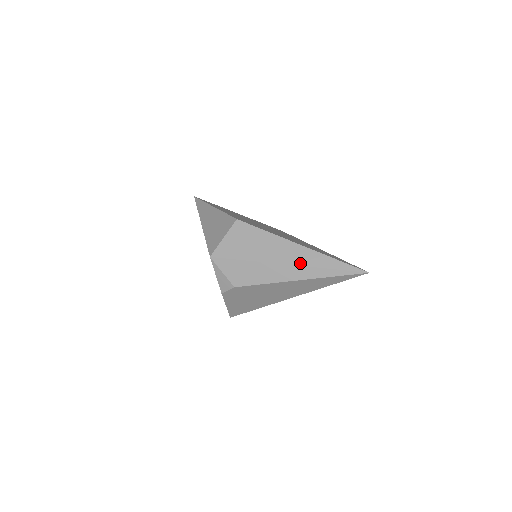
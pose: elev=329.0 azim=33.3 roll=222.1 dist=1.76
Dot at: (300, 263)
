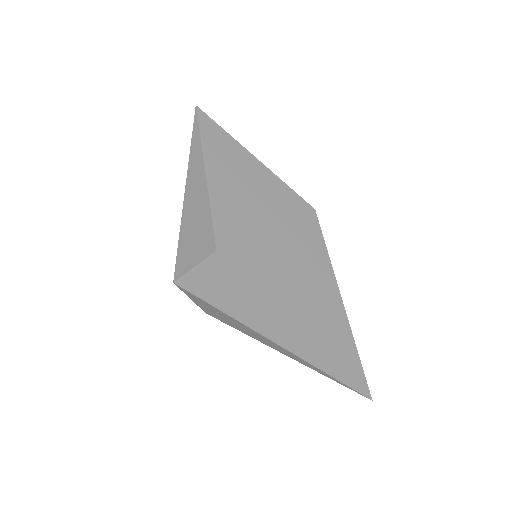
Dot at: (286, 346)
